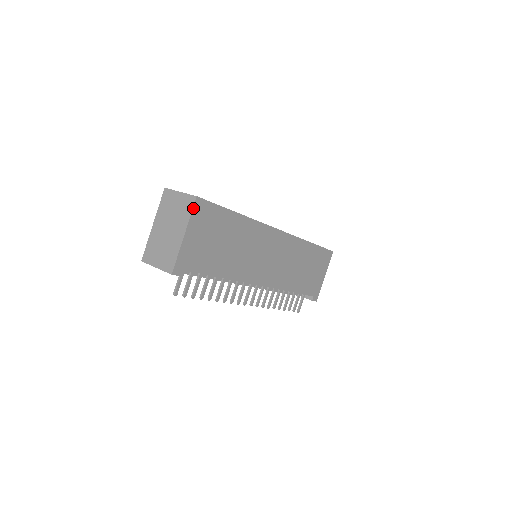
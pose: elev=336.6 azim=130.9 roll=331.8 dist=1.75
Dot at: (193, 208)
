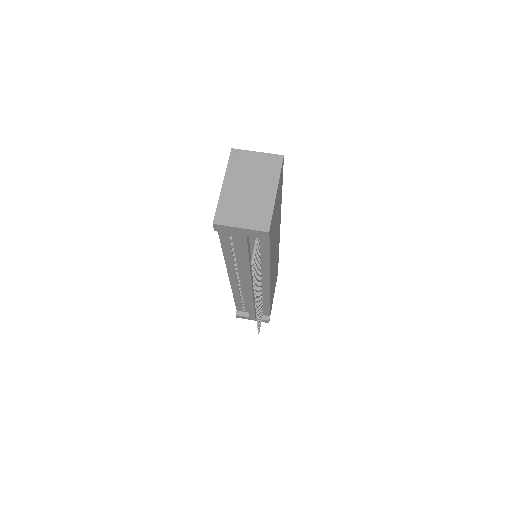
Dot at: (281, 166)
